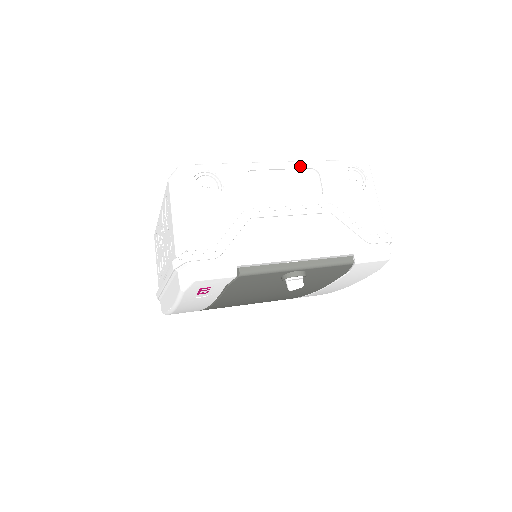
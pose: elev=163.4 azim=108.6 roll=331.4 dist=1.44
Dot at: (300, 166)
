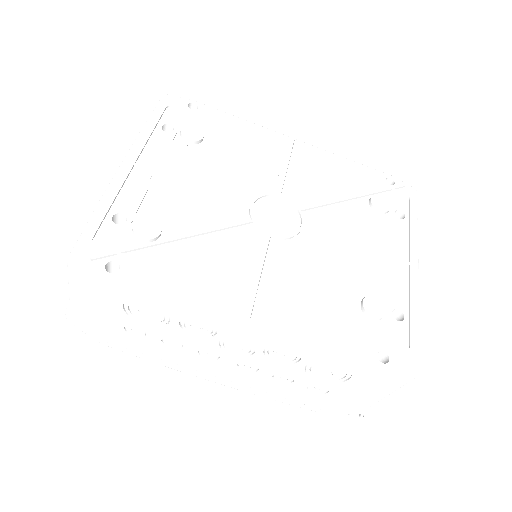
Dot at: occluded
